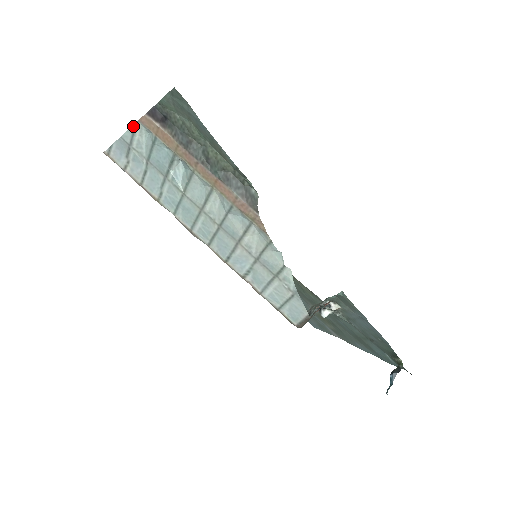
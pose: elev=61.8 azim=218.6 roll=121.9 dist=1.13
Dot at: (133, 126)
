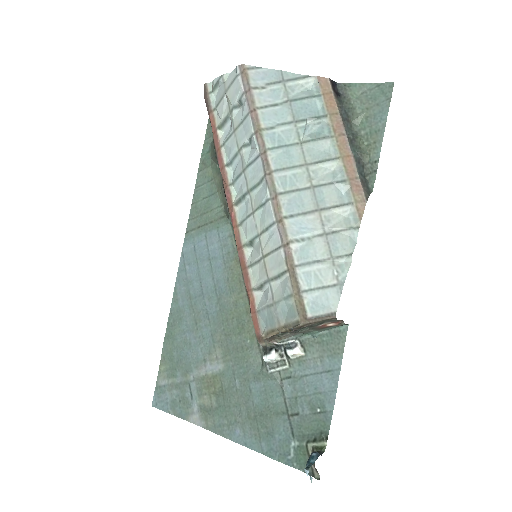
Dot at: (304, 75)
